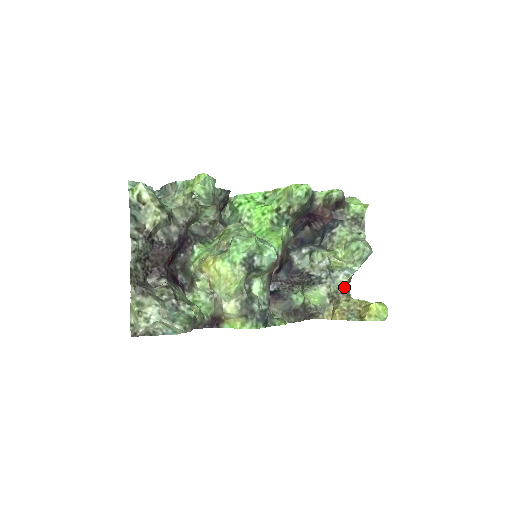
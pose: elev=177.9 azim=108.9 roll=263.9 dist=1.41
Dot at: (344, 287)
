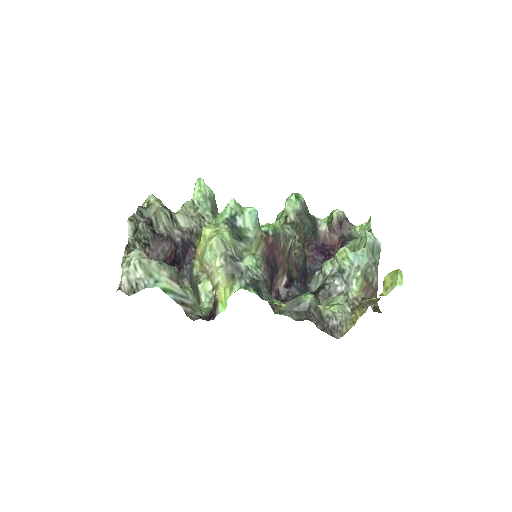
Dot at: (365, 295)
